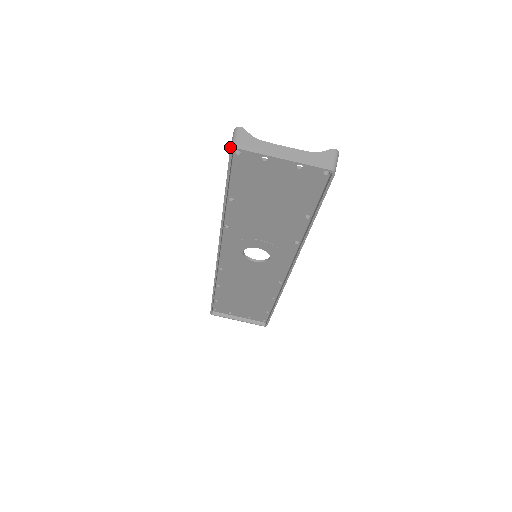
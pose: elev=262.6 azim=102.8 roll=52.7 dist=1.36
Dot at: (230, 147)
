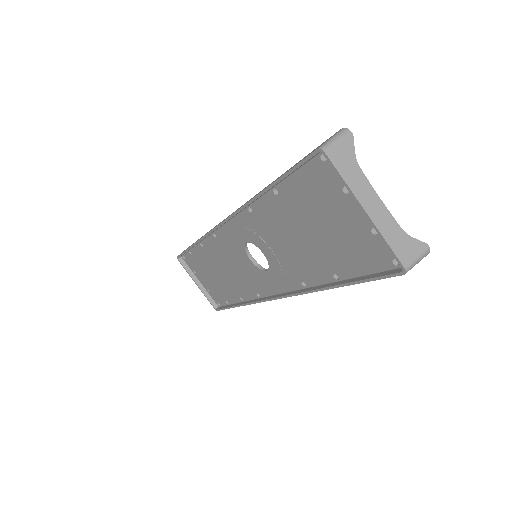
Dot at: occluded
